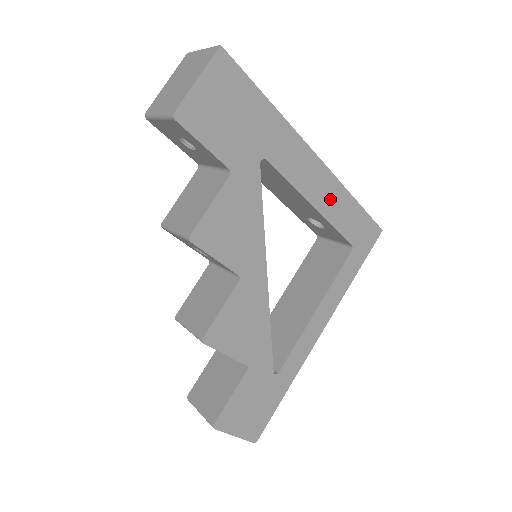
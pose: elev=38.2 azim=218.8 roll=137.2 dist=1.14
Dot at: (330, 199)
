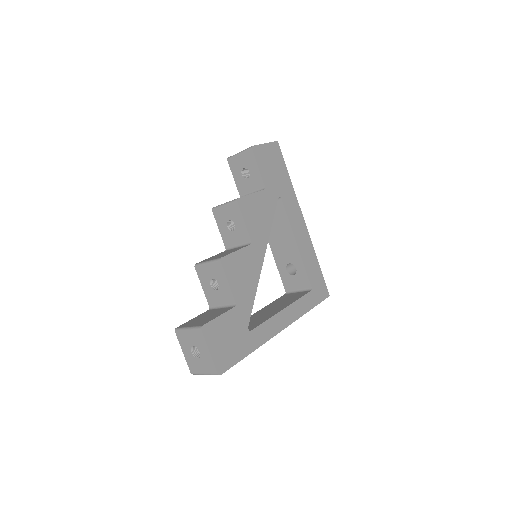
Dot at: (305, 248)
